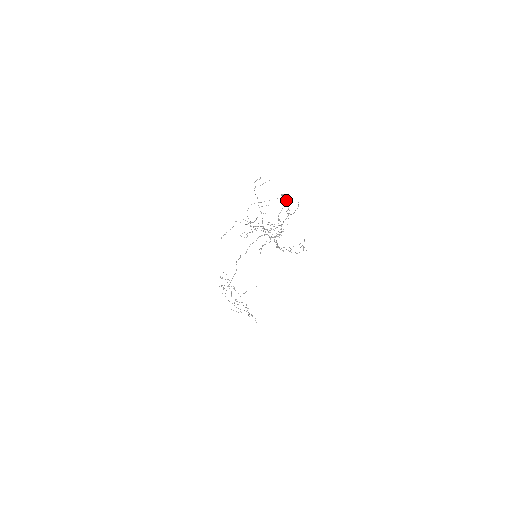
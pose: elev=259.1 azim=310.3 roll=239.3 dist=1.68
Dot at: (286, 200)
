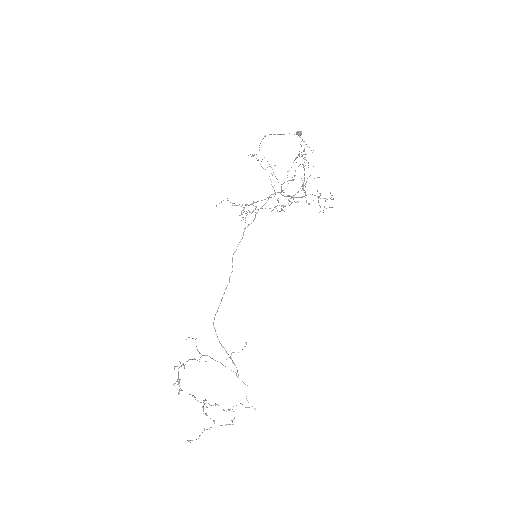
Dot at: occluded
